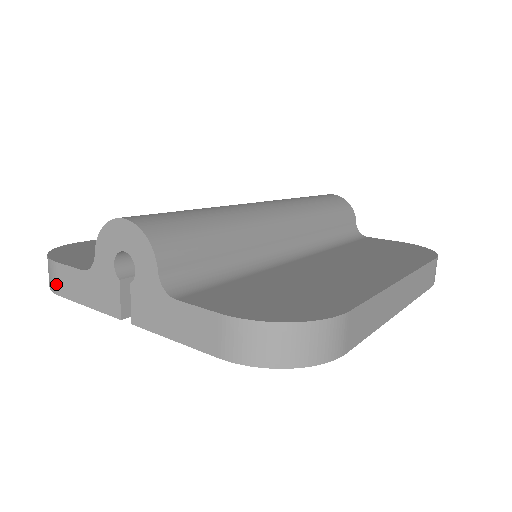
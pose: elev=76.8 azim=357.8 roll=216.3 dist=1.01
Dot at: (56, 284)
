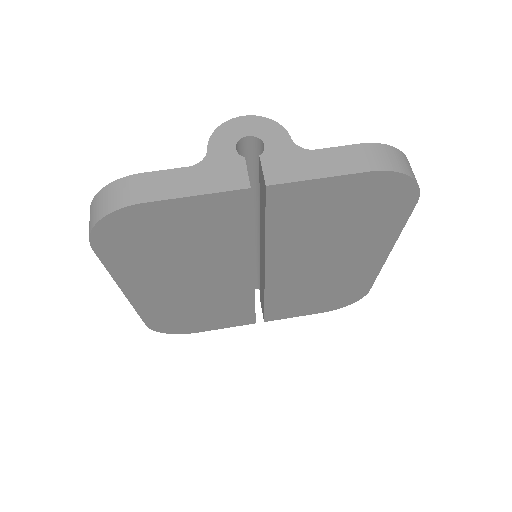
Dot at: (139, 193)
